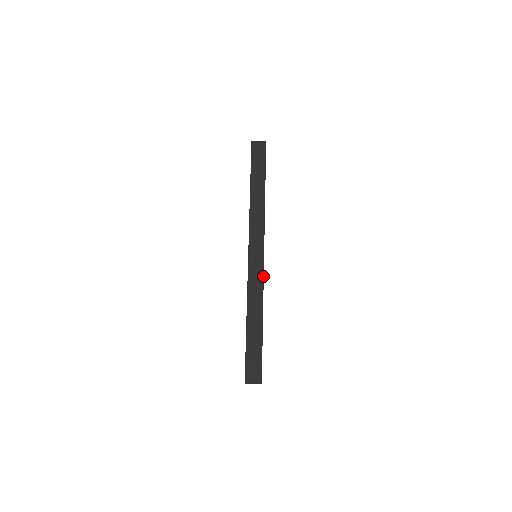
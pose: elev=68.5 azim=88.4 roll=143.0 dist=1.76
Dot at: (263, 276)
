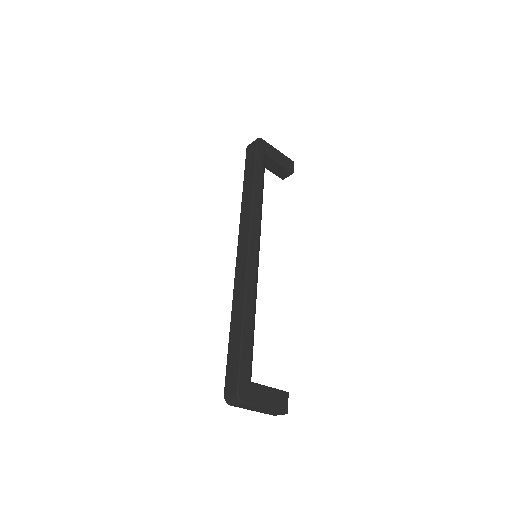
Dot at: (246, 272)
